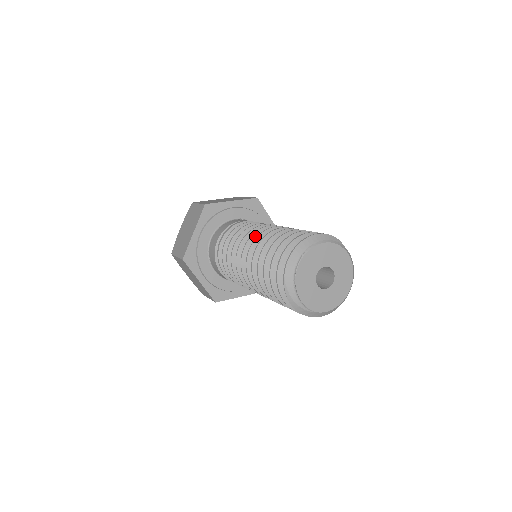
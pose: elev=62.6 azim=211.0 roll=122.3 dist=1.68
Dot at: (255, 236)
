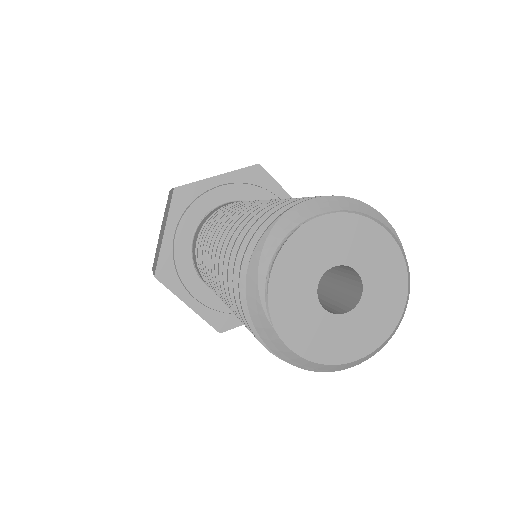
Dot at: occluded
